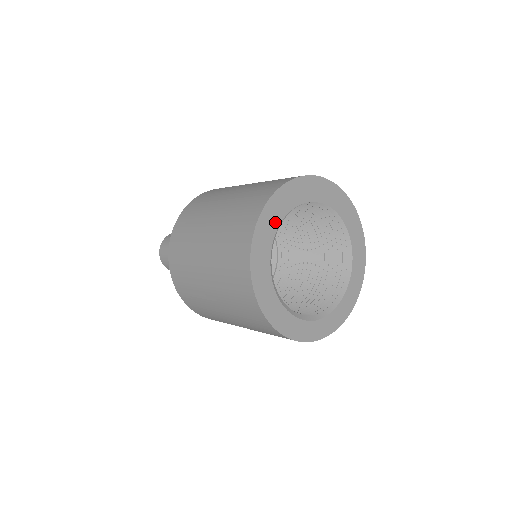
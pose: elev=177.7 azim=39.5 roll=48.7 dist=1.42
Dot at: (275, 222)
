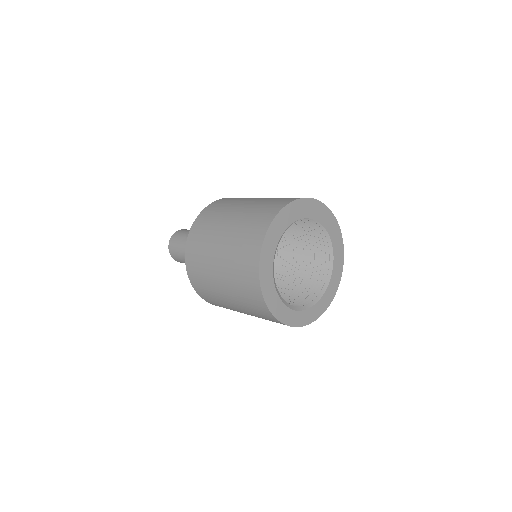
Dot at: (287, 222)
